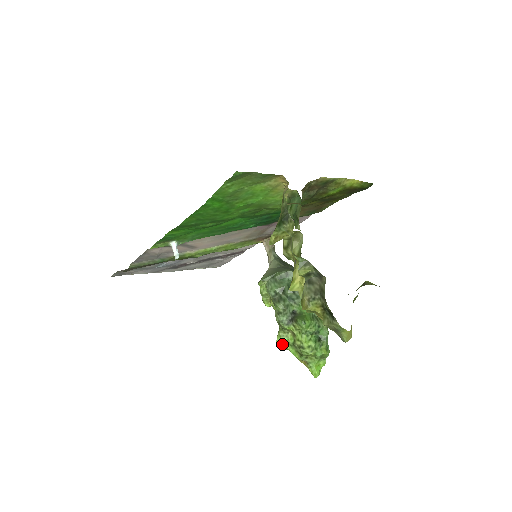
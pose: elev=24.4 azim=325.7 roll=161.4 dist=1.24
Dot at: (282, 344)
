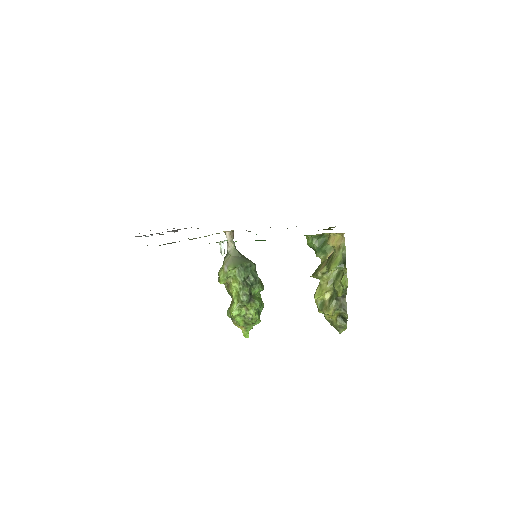
Dot at: (236, 315)
